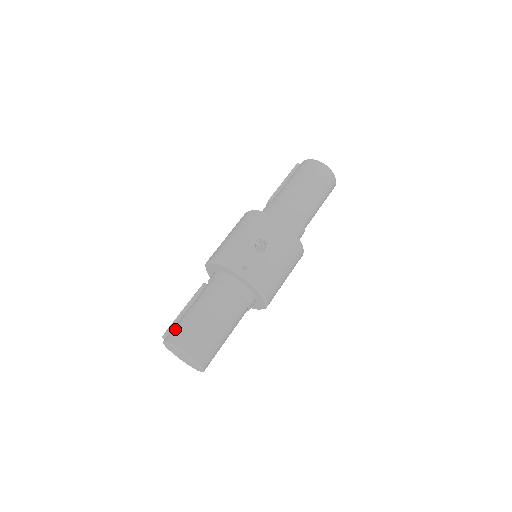
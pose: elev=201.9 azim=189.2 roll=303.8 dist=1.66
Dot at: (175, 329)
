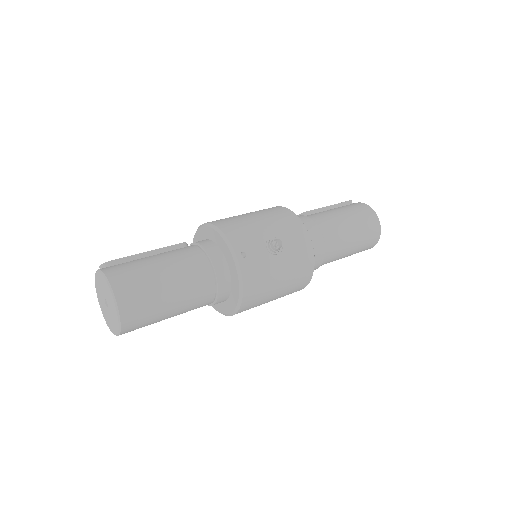
Dot at: (122, 265)
